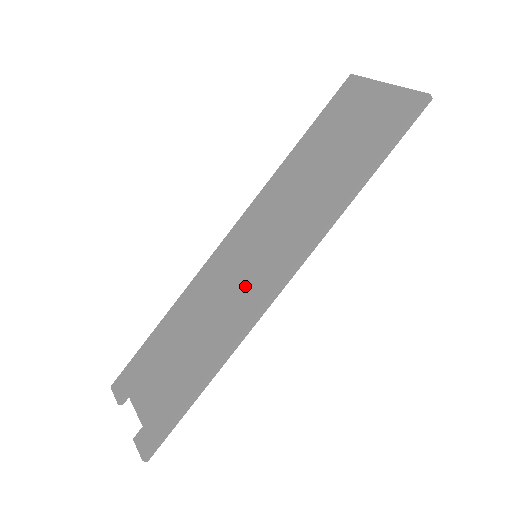
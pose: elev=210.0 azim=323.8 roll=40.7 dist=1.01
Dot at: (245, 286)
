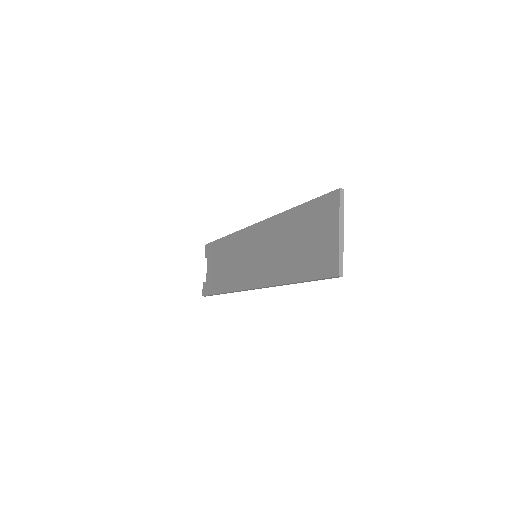
Dot at: (245, 269)
